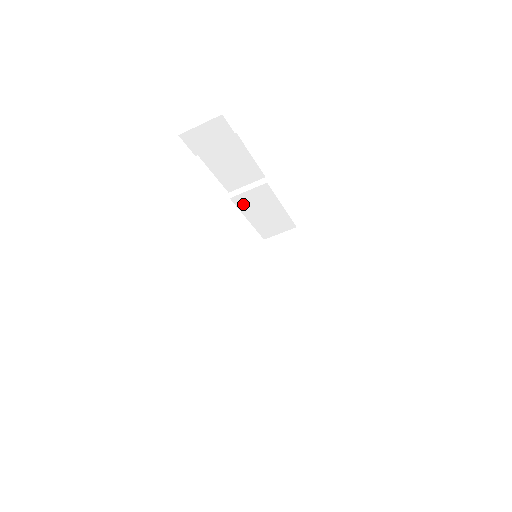
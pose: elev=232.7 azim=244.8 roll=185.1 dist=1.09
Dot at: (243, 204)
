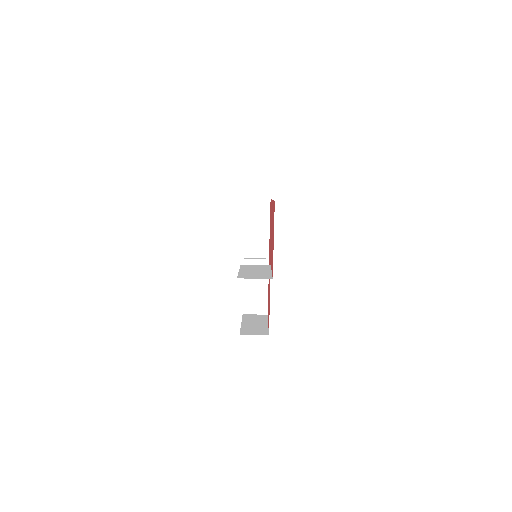
Dot at: occluded
